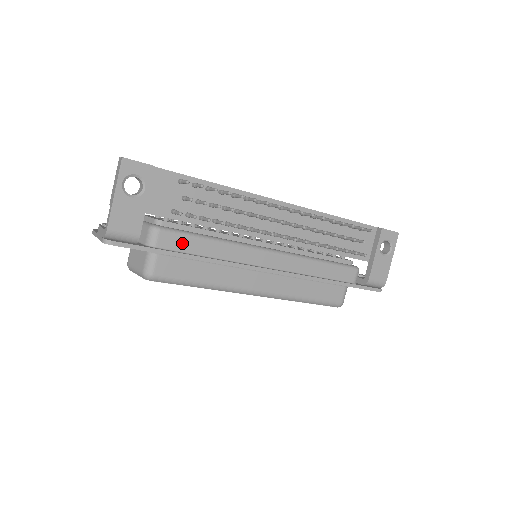
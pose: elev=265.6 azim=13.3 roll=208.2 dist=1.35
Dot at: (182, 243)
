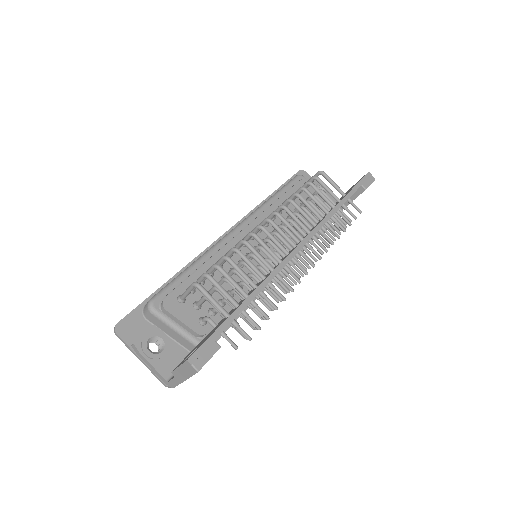
Dot at: occluded
